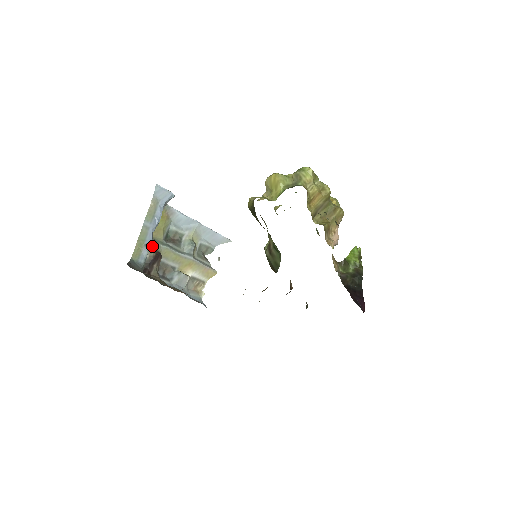
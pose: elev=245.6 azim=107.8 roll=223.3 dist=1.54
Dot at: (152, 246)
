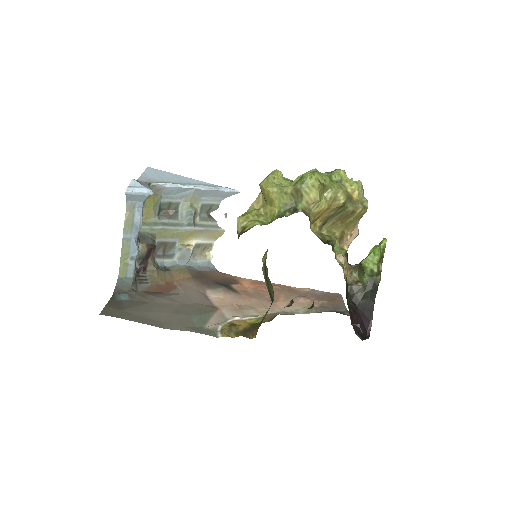
Dot at: (143, 235)
